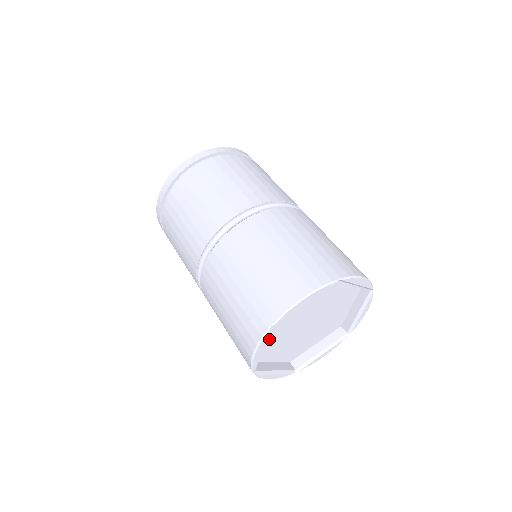
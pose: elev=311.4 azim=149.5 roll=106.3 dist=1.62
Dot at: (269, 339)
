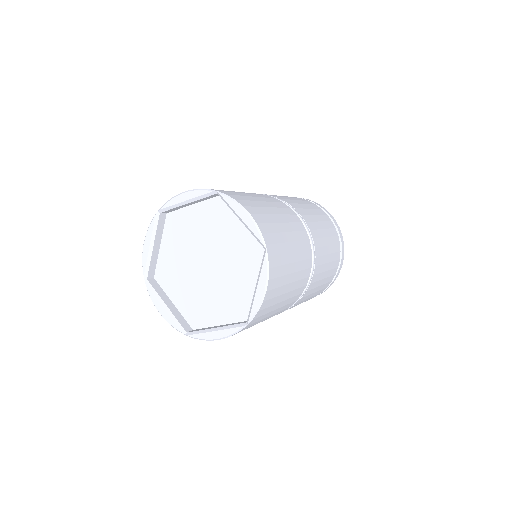
Dot at: (186, 298)
